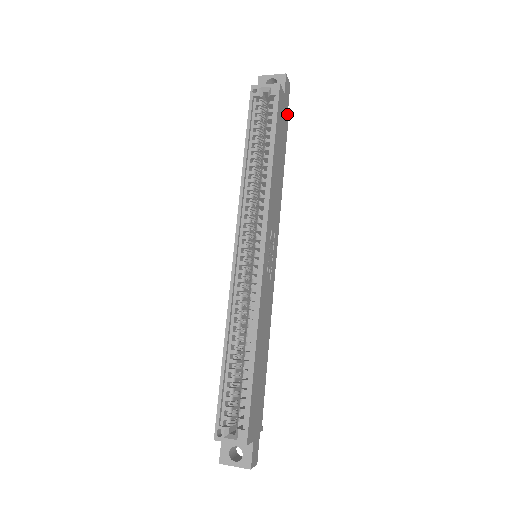
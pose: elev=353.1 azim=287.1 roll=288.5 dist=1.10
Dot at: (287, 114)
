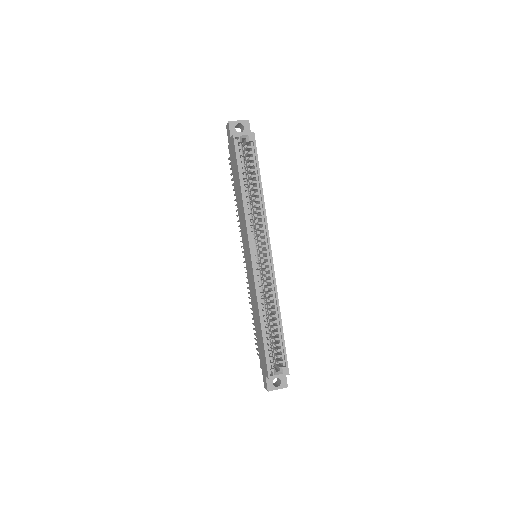
Dot at: occluded
